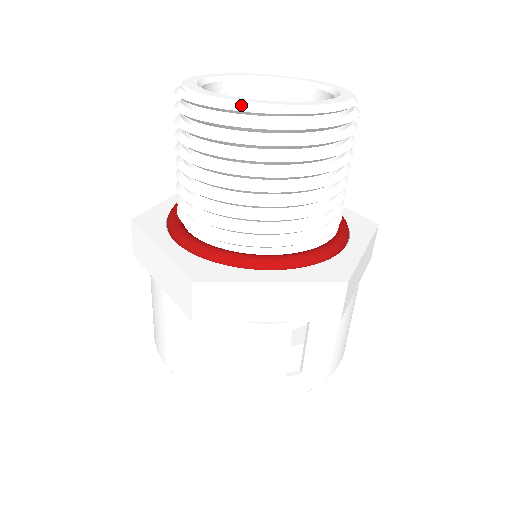
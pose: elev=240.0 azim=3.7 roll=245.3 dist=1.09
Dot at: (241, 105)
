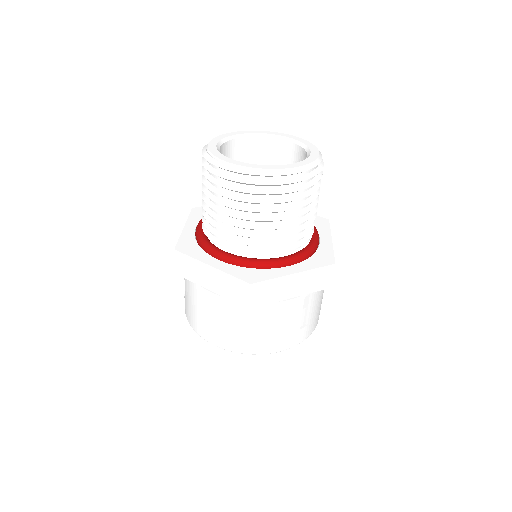
Dot at: (269, 172)
